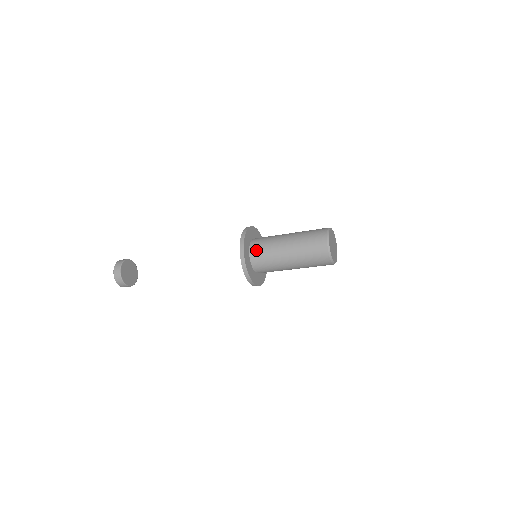
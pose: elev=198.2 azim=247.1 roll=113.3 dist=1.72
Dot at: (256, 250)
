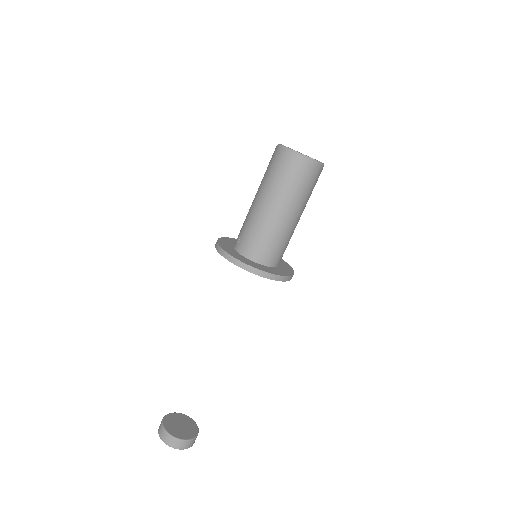
Dot at: (245, 245)
